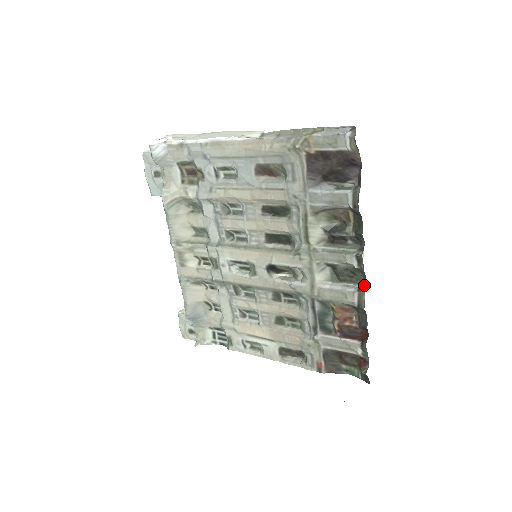
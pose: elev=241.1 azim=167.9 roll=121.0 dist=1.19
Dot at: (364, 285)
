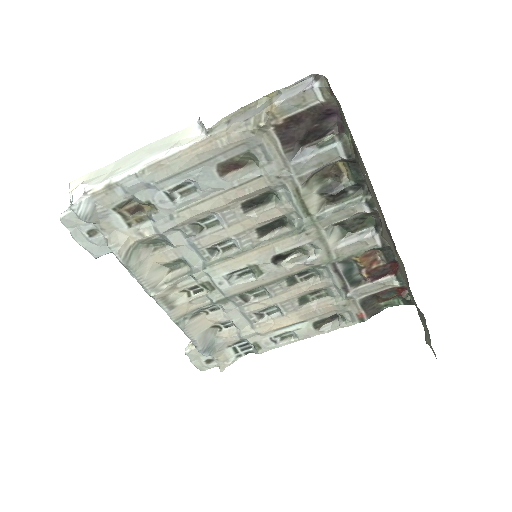
Dot at: occluded
